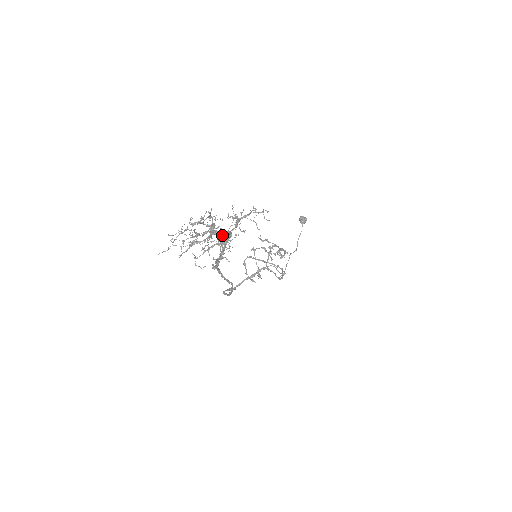
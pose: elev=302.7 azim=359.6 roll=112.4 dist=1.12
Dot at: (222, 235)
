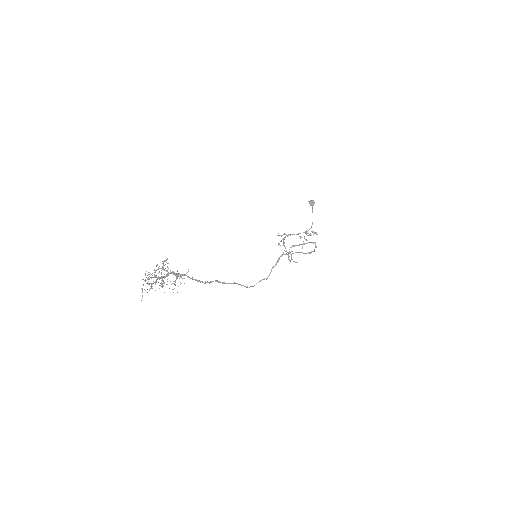
Dot at: (165, 277)
